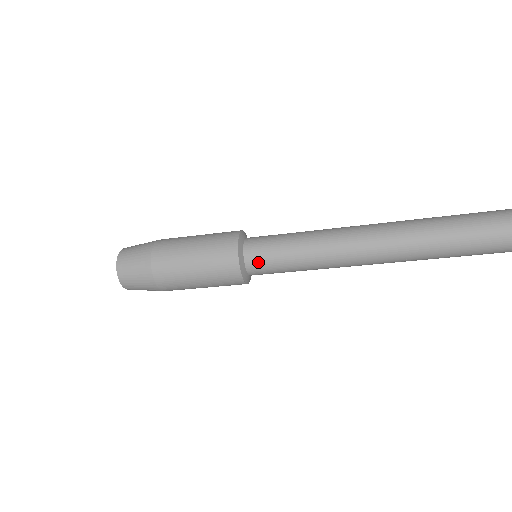
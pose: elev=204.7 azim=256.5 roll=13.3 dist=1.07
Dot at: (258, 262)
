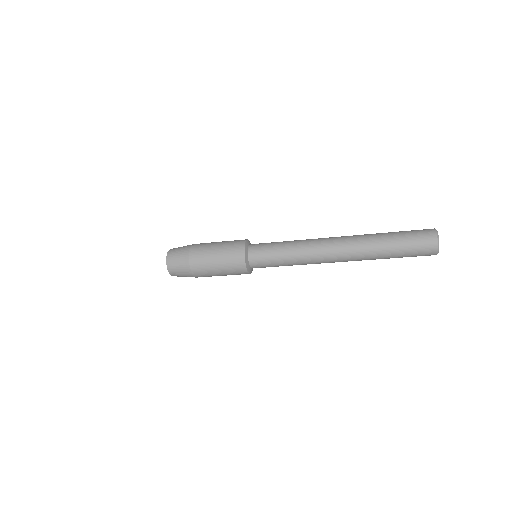
Dot at: (259, 266)
